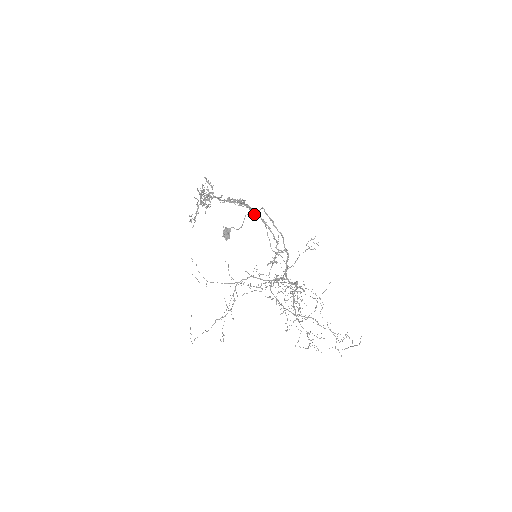
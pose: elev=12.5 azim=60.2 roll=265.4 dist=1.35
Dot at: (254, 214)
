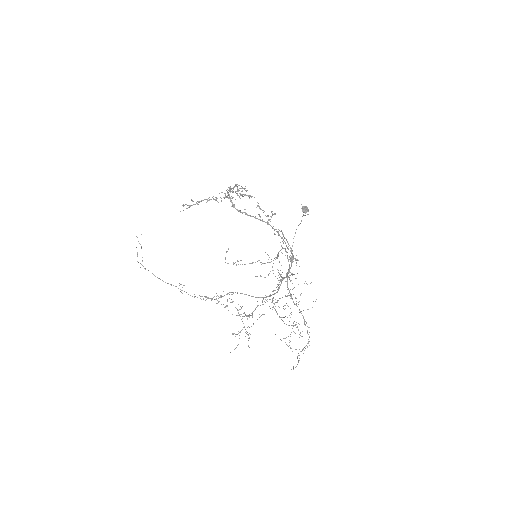
Dot at: (273, 228)
